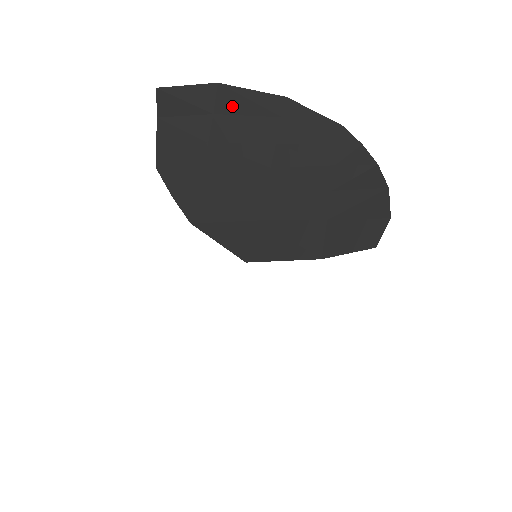
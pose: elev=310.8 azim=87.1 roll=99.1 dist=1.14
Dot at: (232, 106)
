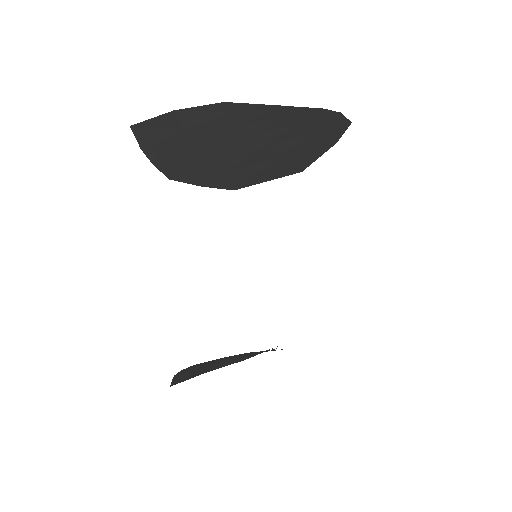
Dot at: (194, 119)
